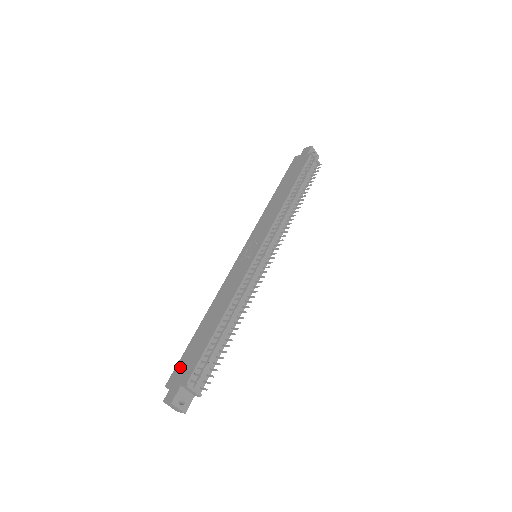
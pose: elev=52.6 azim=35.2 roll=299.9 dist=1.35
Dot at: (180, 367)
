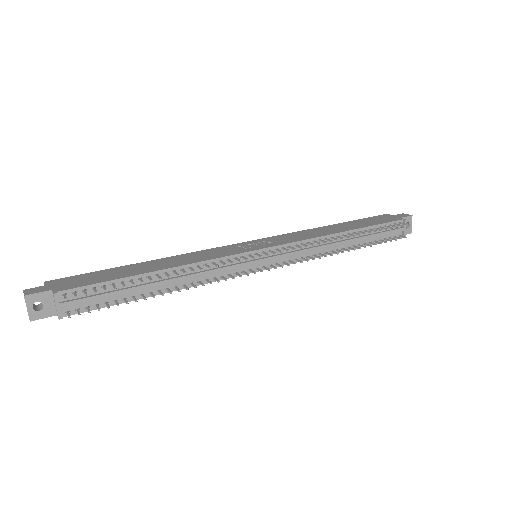
Dot at: (75, 278)
